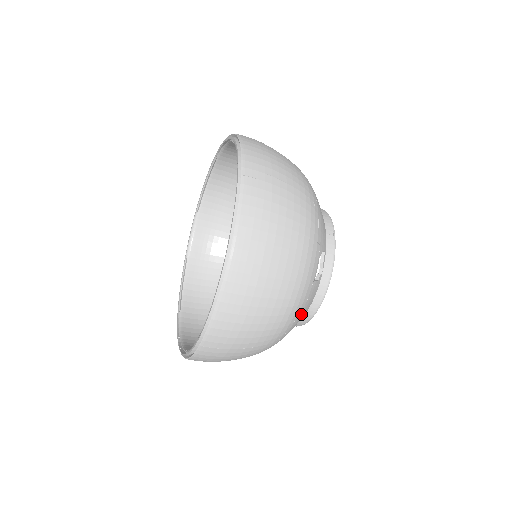
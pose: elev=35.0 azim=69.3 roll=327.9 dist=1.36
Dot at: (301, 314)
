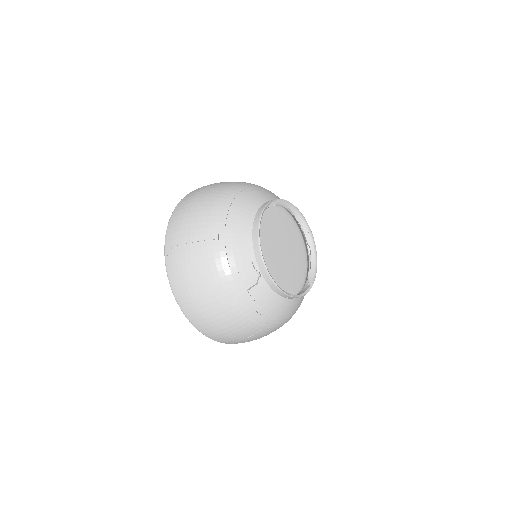
Dot at: (265, 307)
